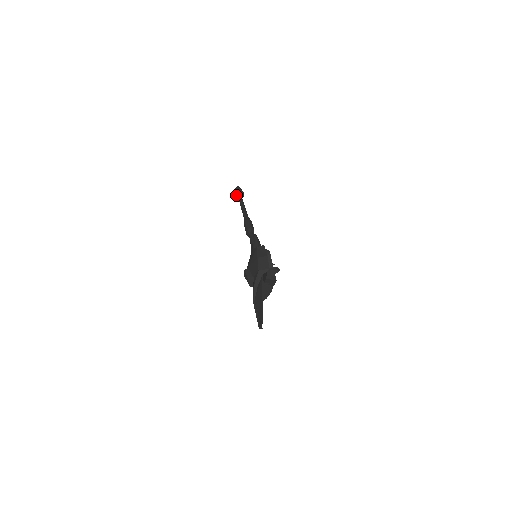
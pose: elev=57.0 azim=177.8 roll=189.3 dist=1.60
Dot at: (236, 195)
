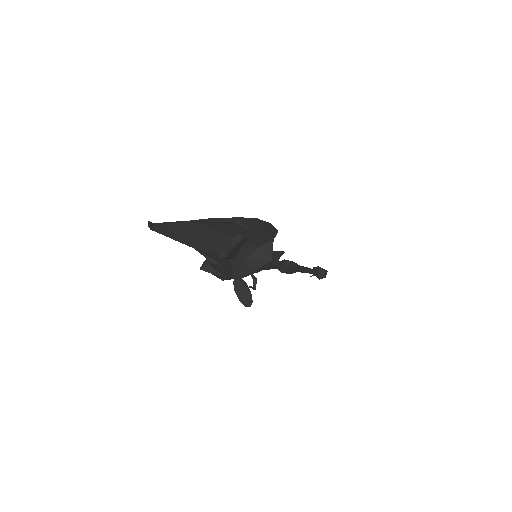
Dot at: (316, 268)
